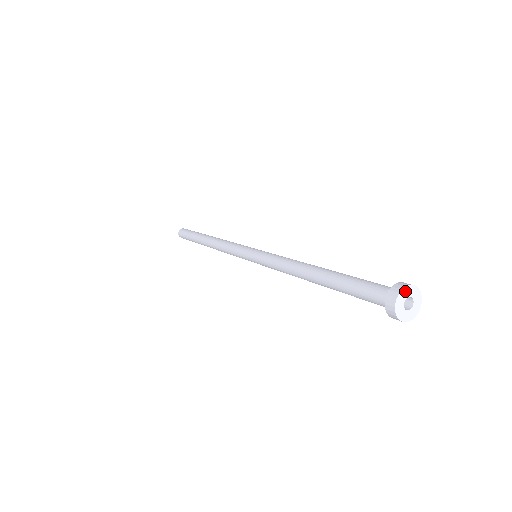
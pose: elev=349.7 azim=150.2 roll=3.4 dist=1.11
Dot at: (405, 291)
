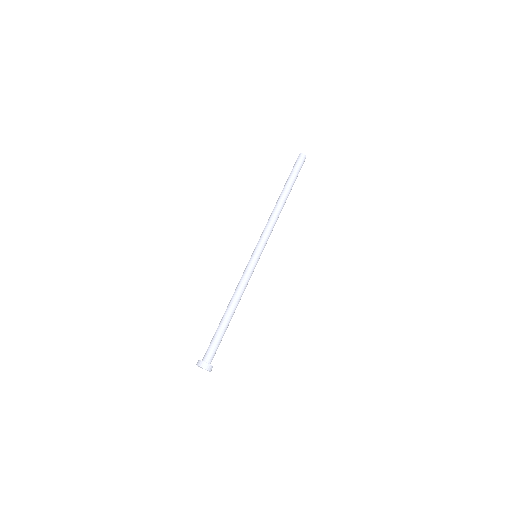
Dot at: (199, 366)
